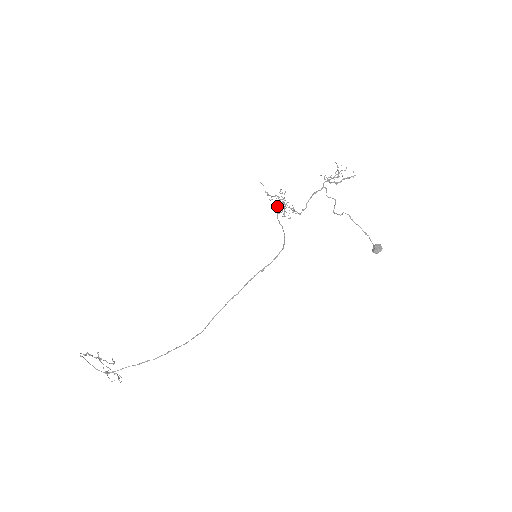
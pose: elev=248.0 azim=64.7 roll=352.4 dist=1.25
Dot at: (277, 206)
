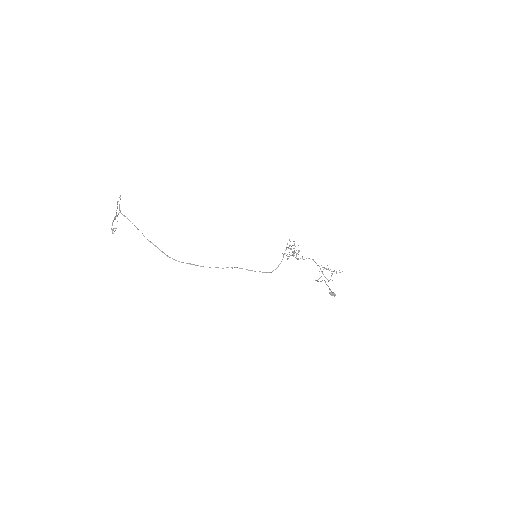
Dot at: occluded
